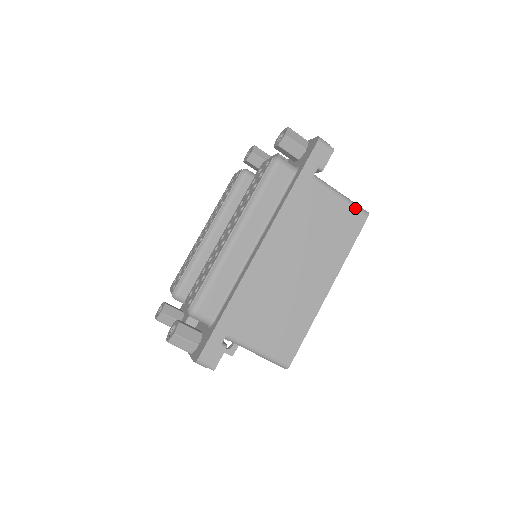
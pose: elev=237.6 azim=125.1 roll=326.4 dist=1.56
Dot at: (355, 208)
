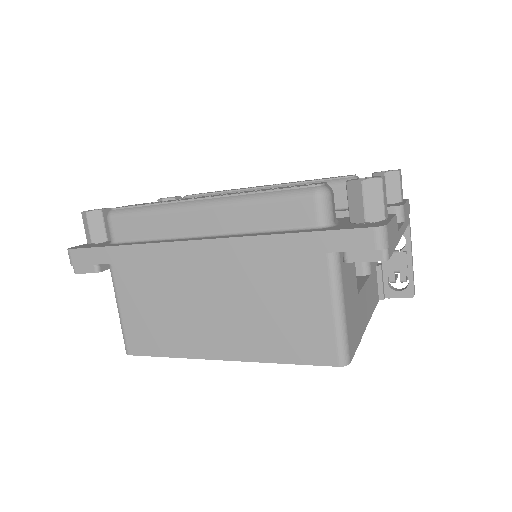
Dot at: (336, 340)
